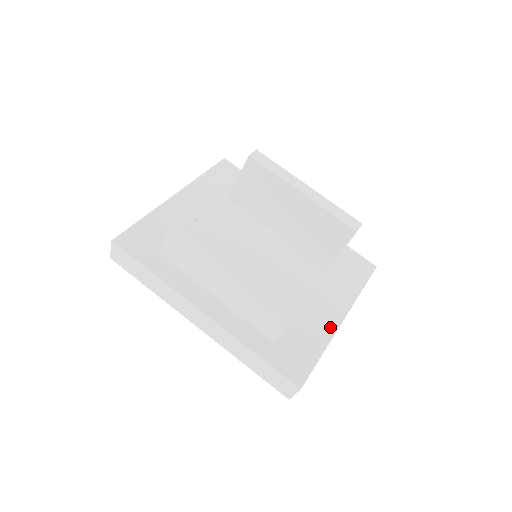
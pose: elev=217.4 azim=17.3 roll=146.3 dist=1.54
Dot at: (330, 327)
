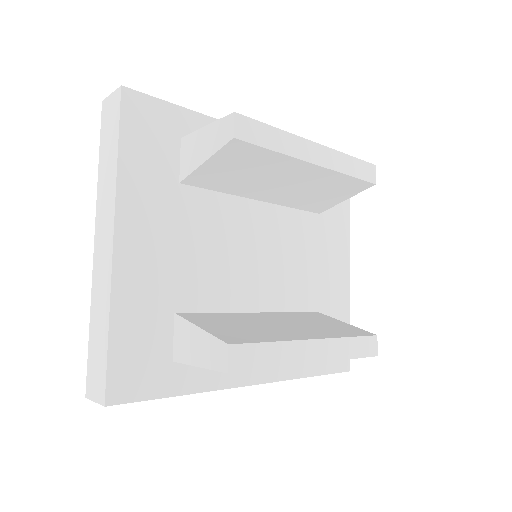
Dot at: (345, 286)
